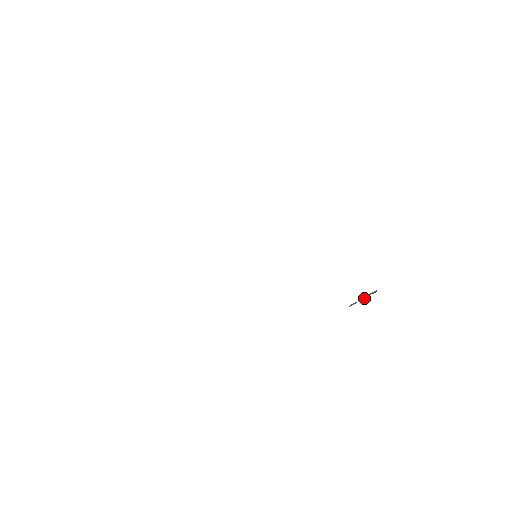
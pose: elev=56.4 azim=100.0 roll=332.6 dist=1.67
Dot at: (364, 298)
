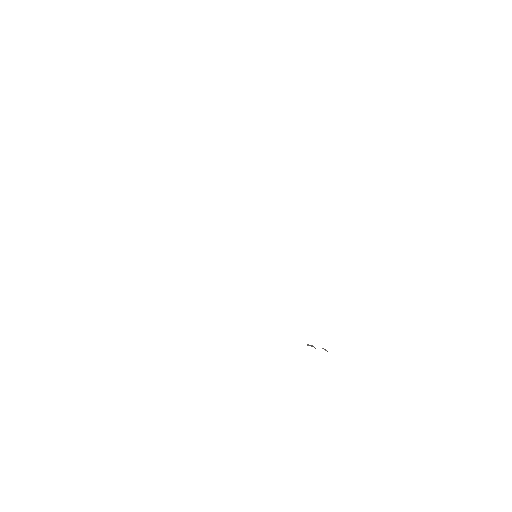
Dot at: occluded
